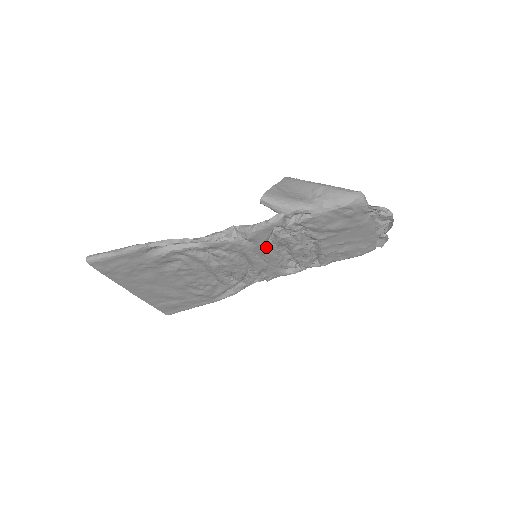
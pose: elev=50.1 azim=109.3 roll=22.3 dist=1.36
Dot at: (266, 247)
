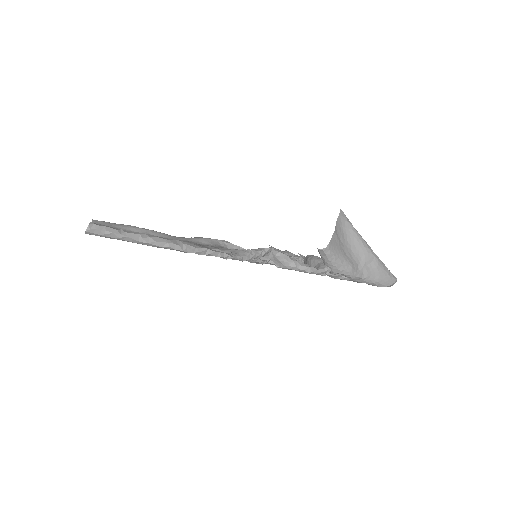
Dot at: occluded
